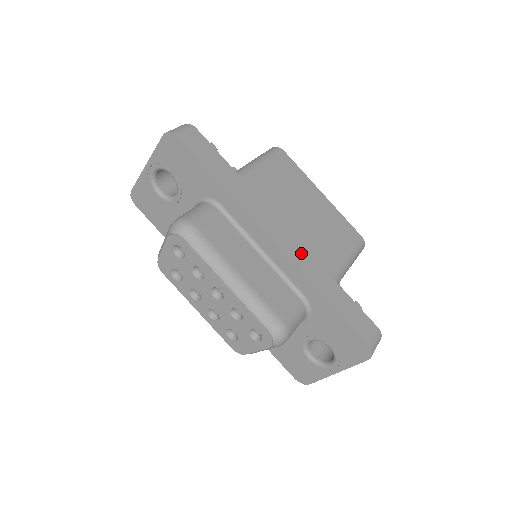
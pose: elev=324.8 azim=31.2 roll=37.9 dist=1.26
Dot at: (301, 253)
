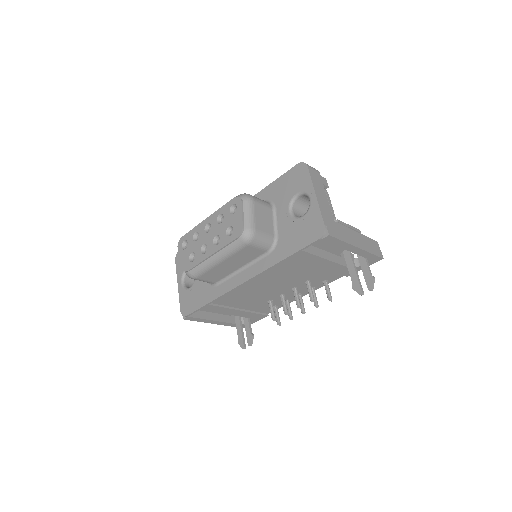
Dot at: occluded
